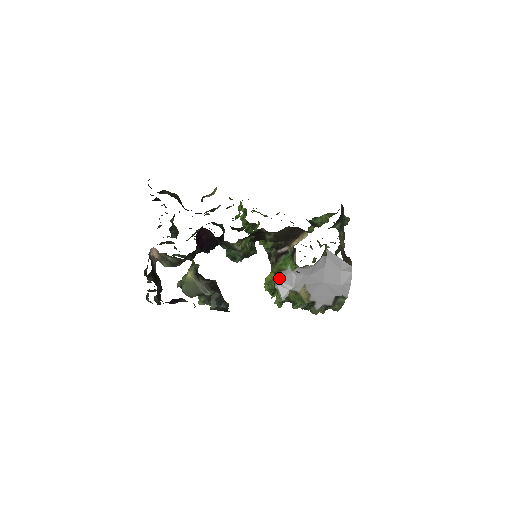
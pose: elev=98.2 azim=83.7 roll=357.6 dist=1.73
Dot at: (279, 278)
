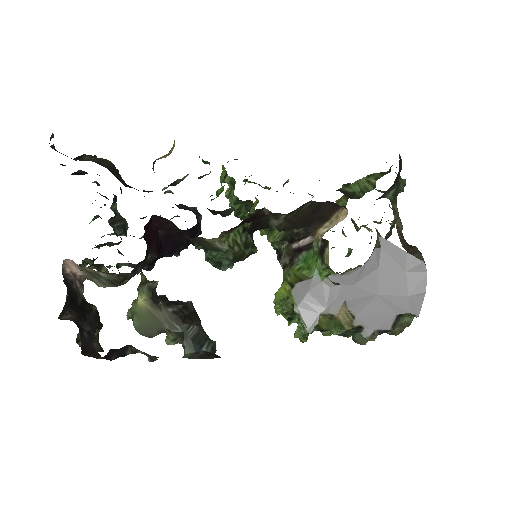
Dot at: (299, 293)
